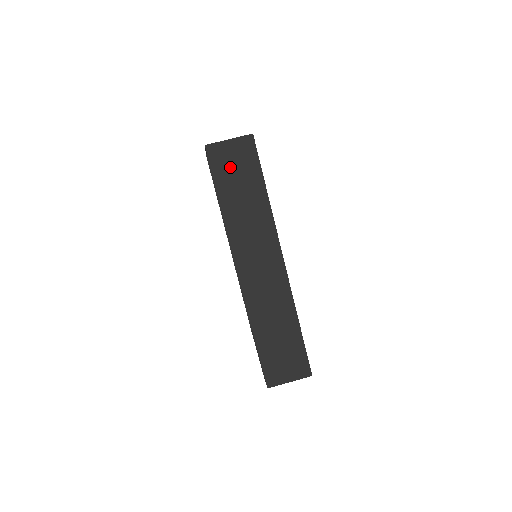
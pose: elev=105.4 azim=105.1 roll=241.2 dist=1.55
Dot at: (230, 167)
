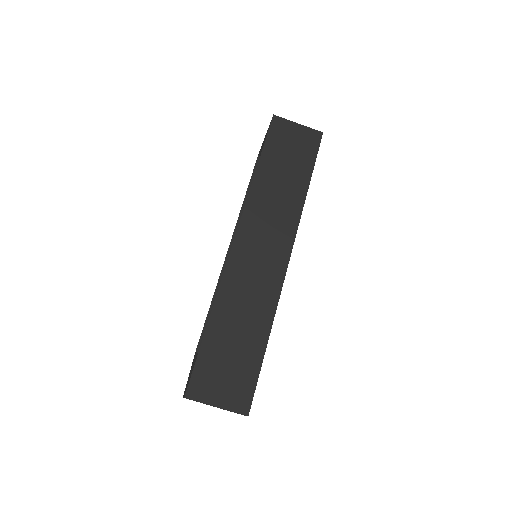
Dot at: (286, 145)
